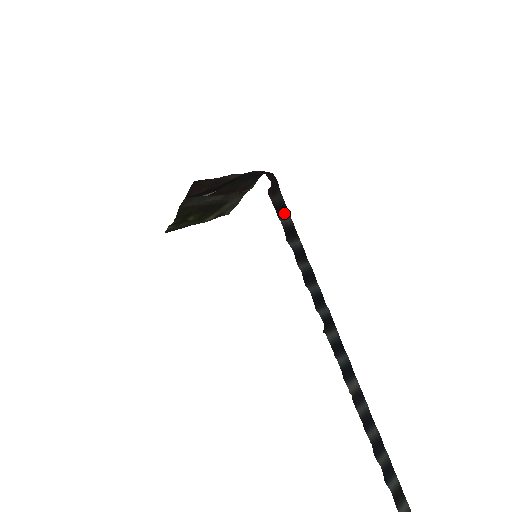
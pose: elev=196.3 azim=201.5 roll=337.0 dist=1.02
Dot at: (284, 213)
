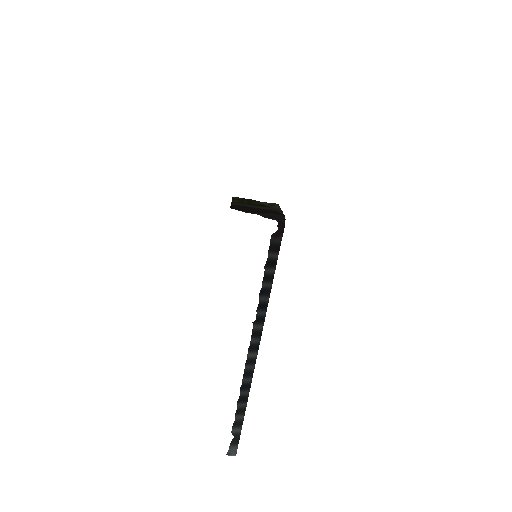
Dot at: (275, 250)
